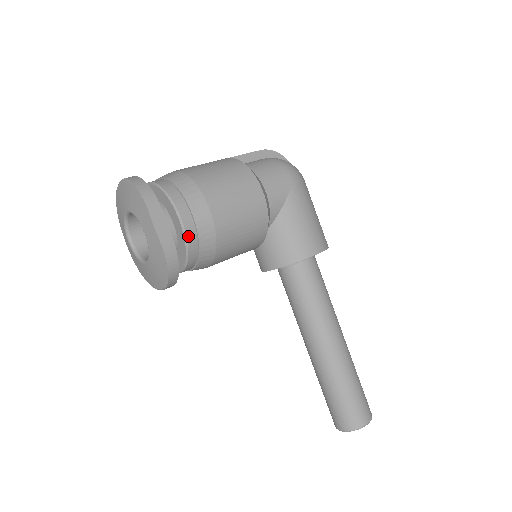
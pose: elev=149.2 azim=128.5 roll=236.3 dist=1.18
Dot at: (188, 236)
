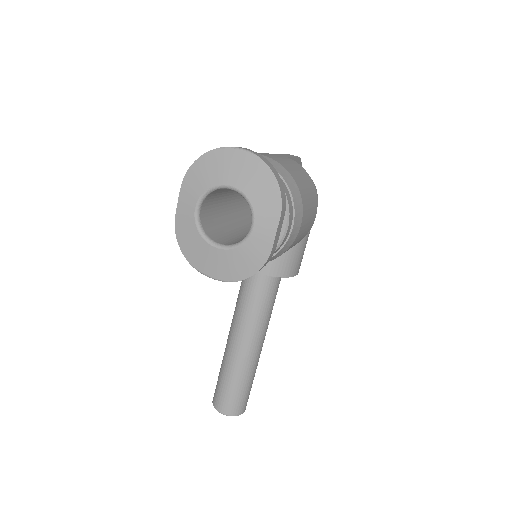
Dot at: (280, 246)
